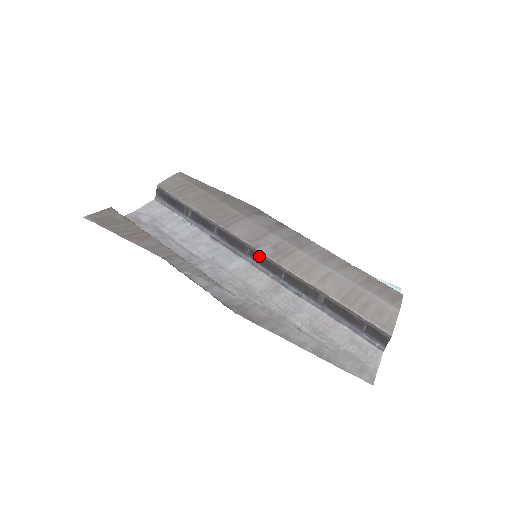
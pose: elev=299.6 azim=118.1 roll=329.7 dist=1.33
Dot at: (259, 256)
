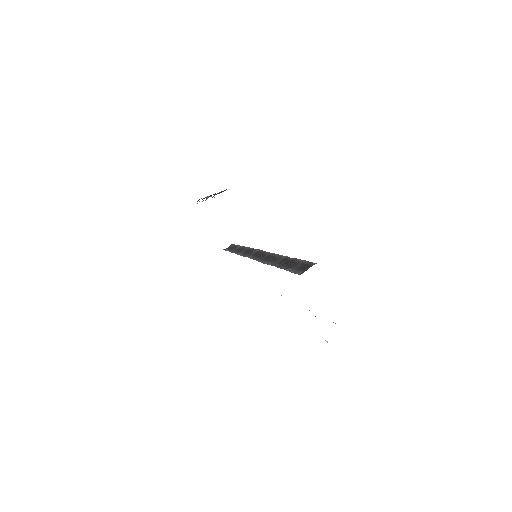
Dot at: (259, 252)
